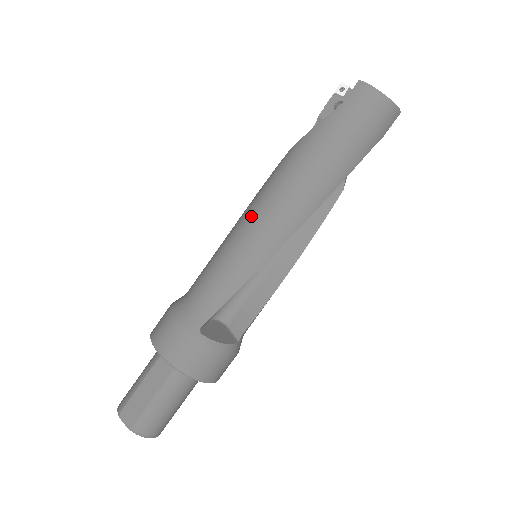
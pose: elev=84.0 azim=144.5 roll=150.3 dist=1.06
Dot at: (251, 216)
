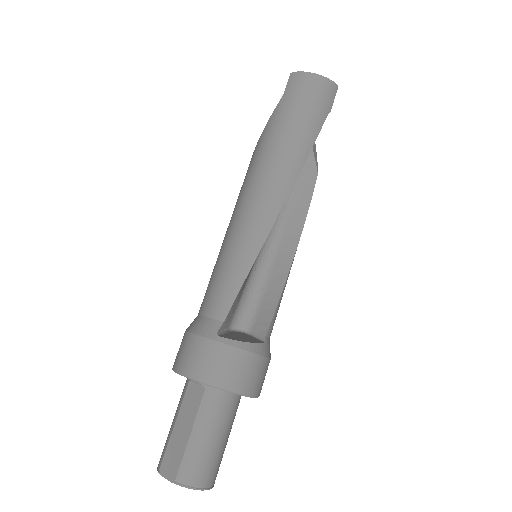
Dot at: (236, 213)
